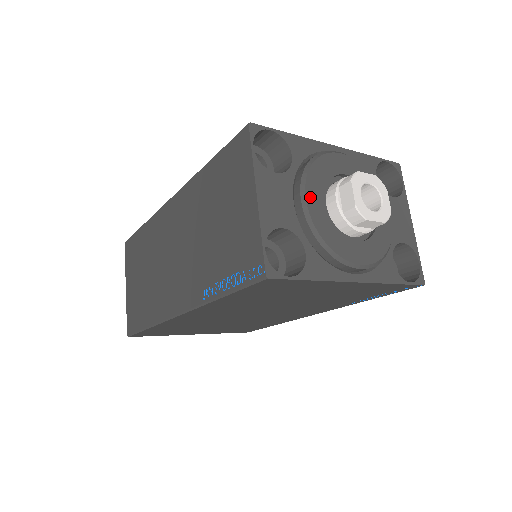
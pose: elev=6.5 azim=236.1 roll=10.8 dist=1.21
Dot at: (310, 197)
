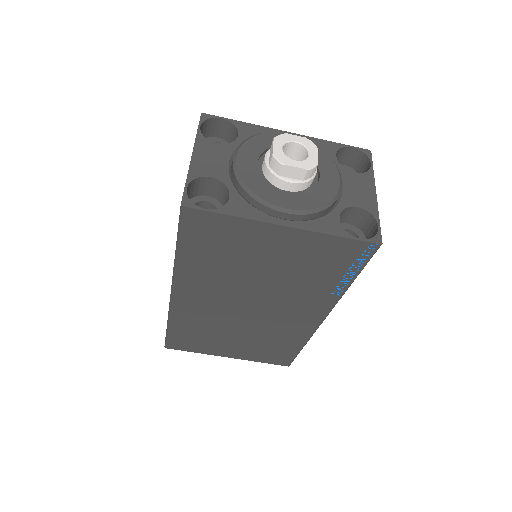
Dot at: (242, 157)
